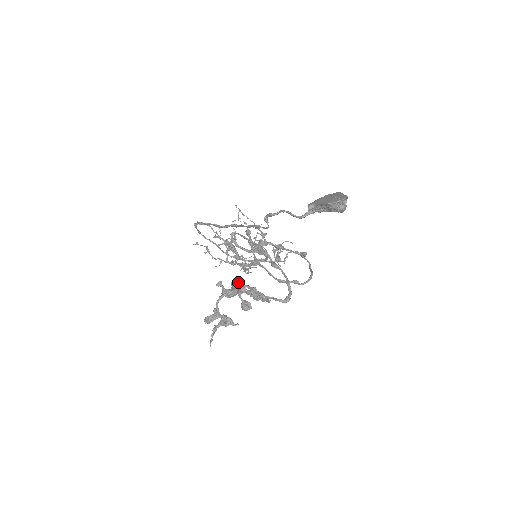
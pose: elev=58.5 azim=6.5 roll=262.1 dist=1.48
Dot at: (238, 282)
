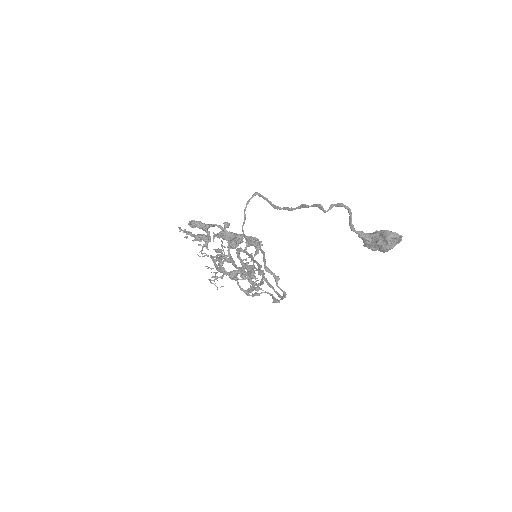
Dot at: (229, 248)
